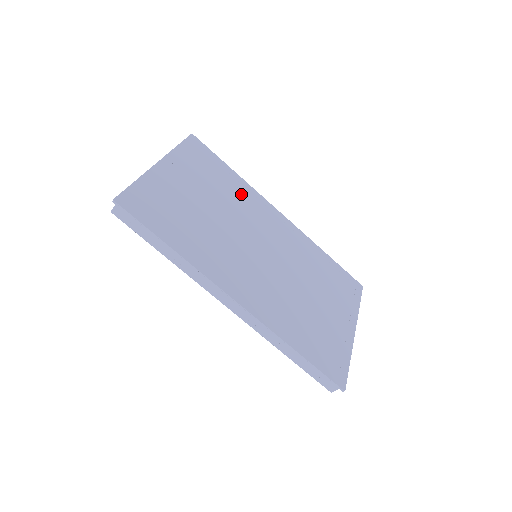
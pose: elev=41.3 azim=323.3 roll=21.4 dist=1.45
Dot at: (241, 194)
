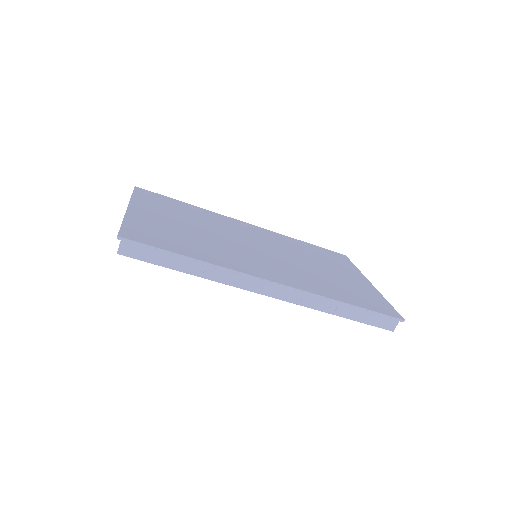
Dot at: (208, 217)
